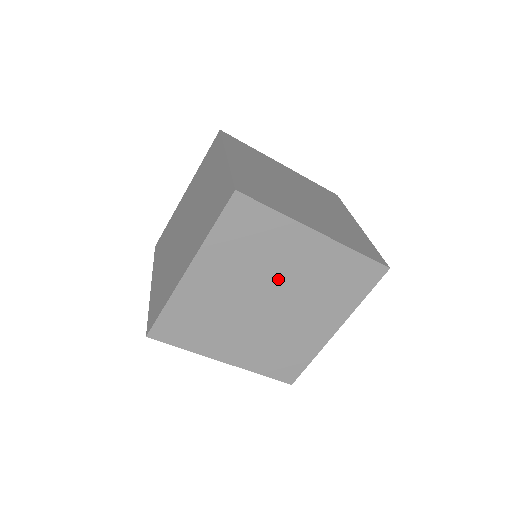
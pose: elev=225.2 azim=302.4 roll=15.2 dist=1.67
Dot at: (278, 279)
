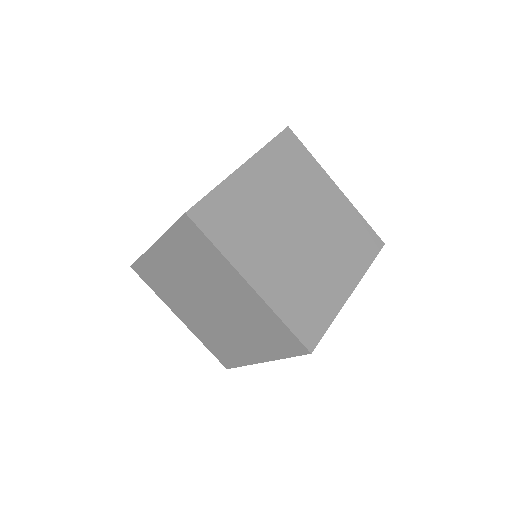
Dot at: (308, 211)
